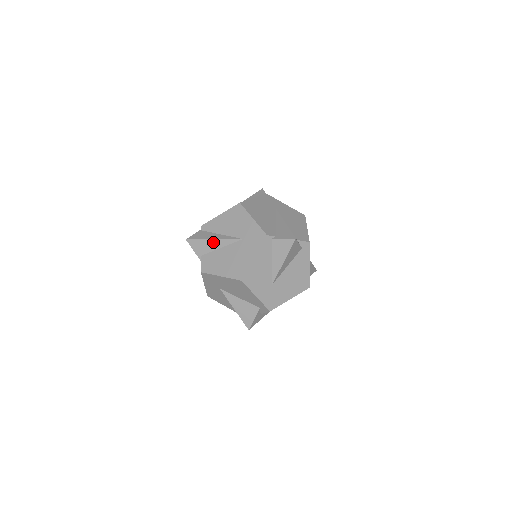
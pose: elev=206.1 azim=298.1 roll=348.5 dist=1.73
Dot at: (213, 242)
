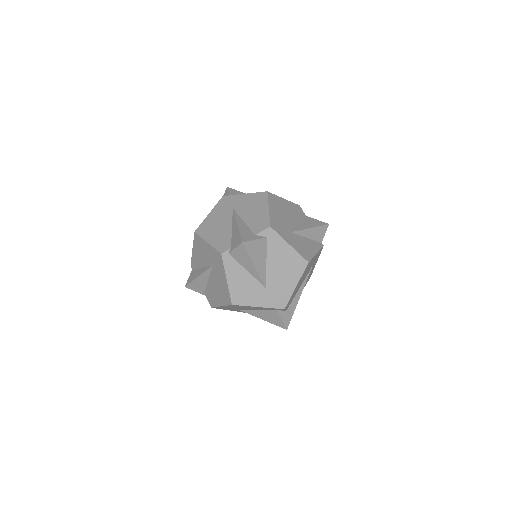
Dot at: (200, 279)
